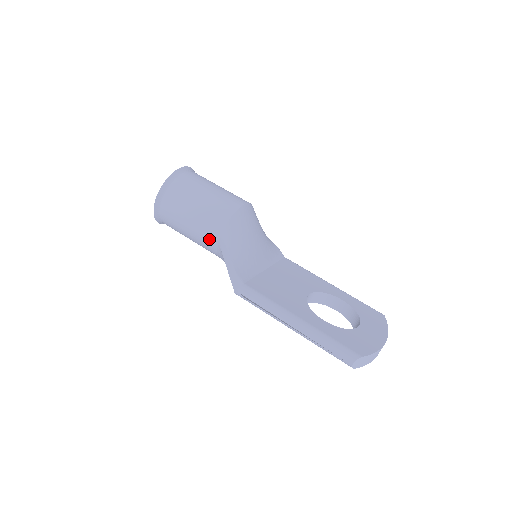
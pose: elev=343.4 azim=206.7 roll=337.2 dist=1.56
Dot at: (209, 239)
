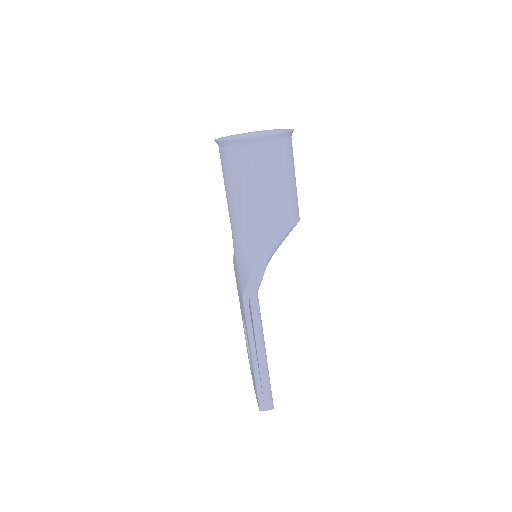
Dot at: (261, 221)
